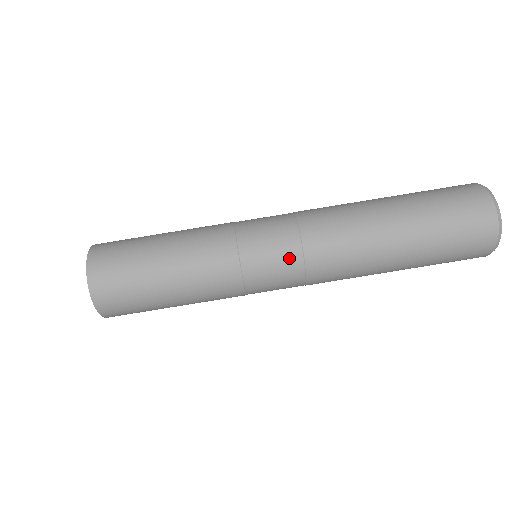
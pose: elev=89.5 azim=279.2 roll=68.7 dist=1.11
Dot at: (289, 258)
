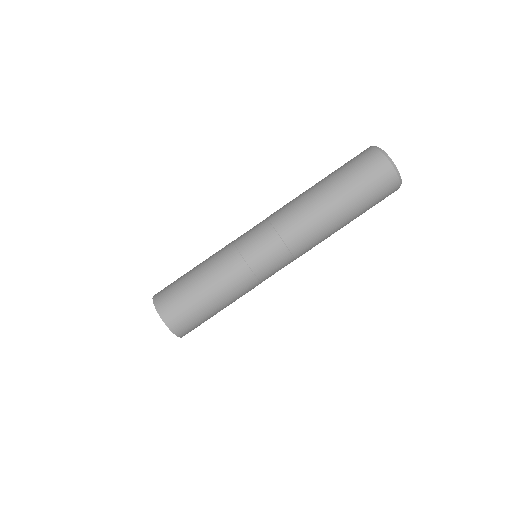
Dot at: (286, 264)
